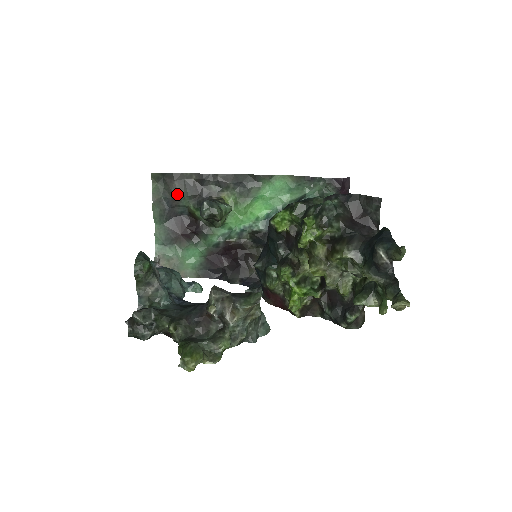
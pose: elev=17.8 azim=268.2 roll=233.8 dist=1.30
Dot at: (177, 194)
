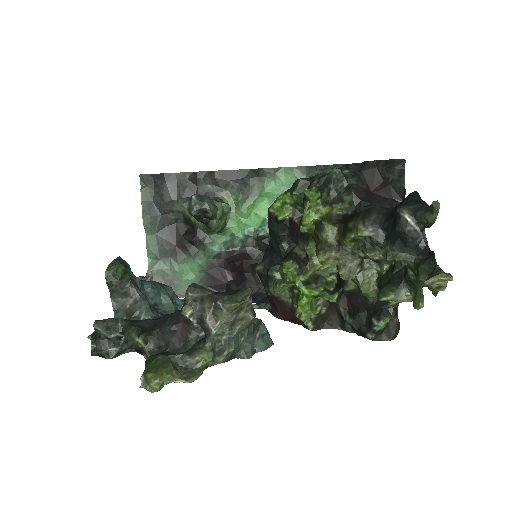
Dot at: (169, 197)
